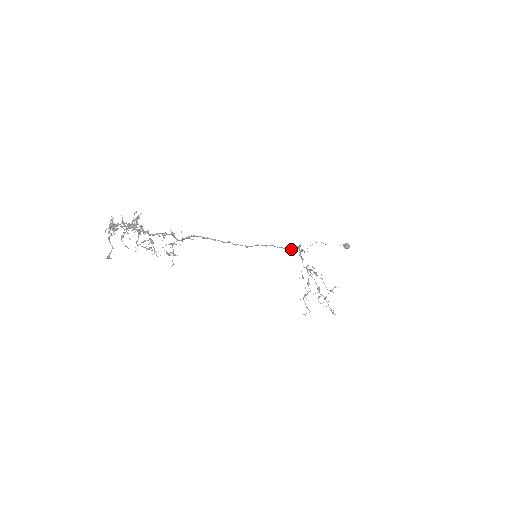
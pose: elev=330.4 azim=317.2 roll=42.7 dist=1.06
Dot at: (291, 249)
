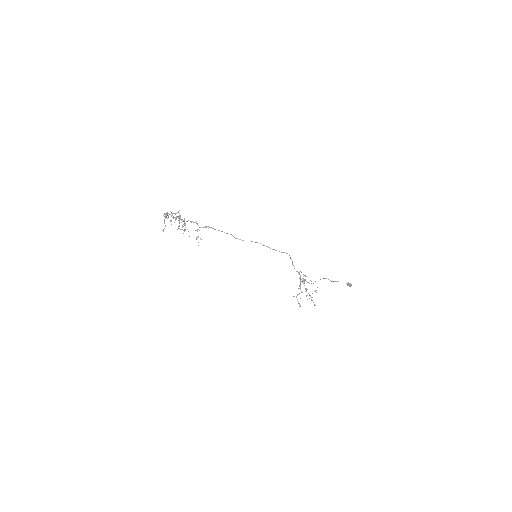
Dot at: occluded
